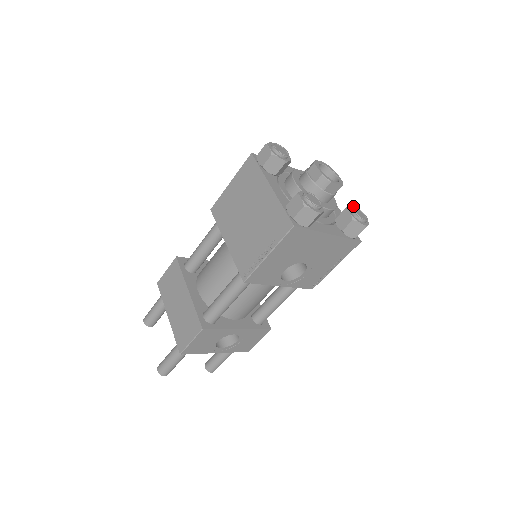
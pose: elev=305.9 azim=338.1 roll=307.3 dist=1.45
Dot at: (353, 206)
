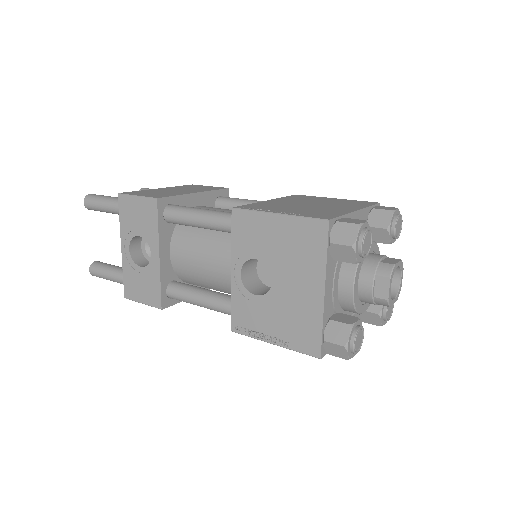
Dot at: occluded
